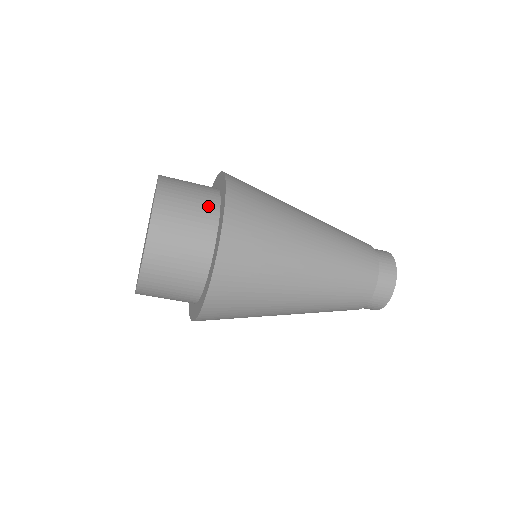
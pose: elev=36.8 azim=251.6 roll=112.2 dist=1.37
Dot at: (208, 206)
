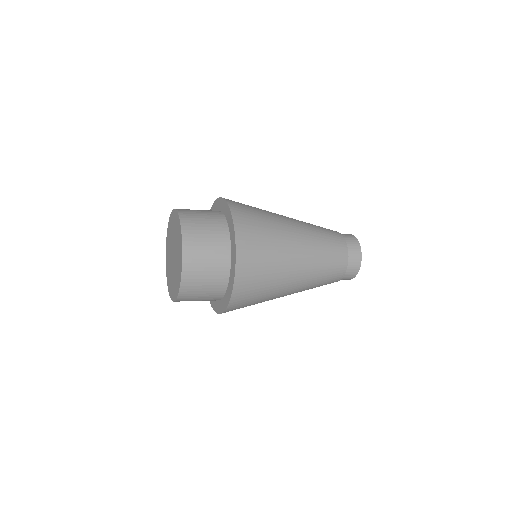
Dot at: (220, 279)
